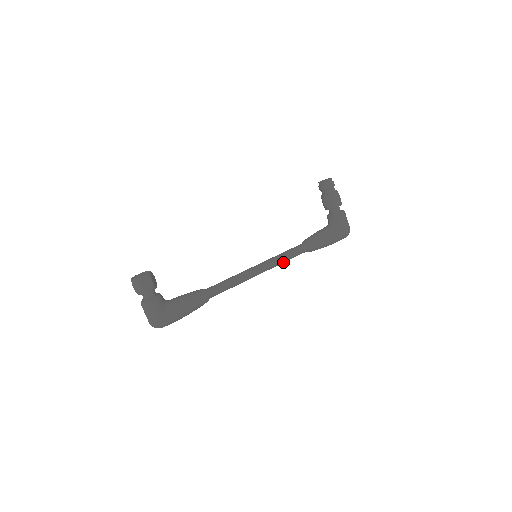
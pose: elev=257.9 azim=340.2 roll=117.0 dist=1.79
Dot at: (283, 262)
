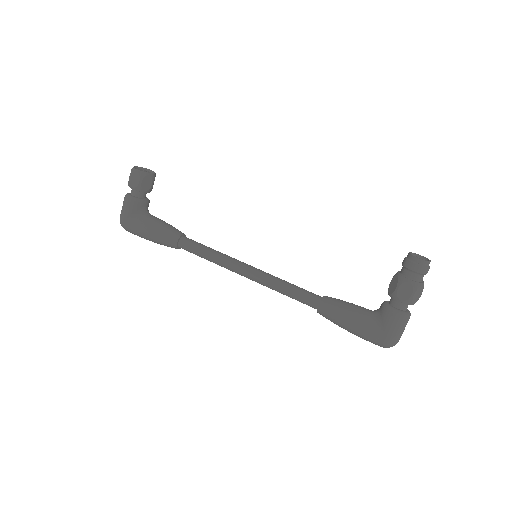
Dot at: (278, 291)
